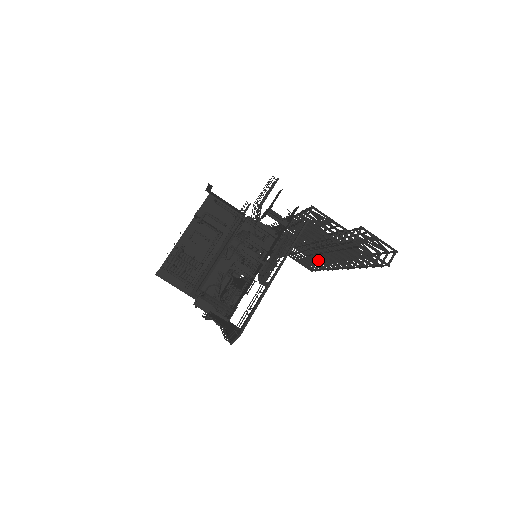
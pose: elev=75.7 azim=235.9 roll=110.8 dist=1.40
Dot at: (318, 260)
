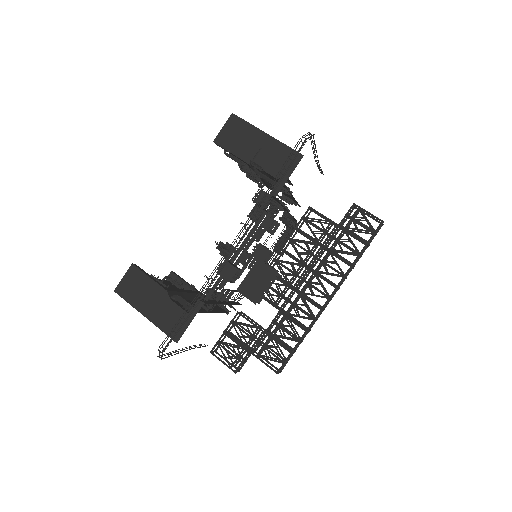
Dot at: (300, 309)
